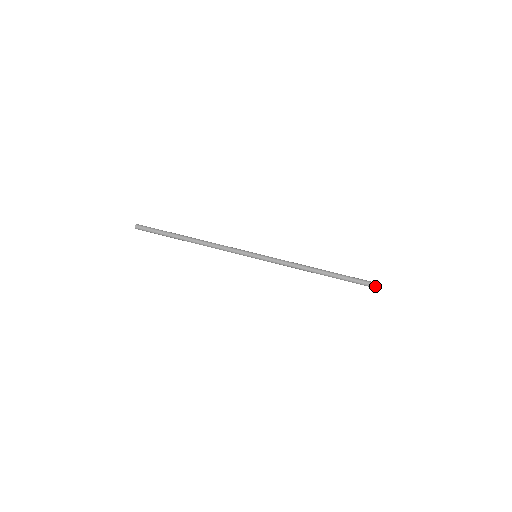
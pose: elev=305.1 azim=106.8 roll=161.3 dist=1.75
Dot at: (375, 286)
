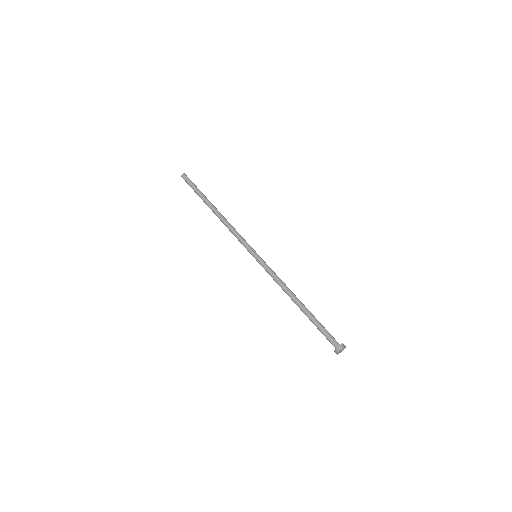
Dot at: (335, 350)
